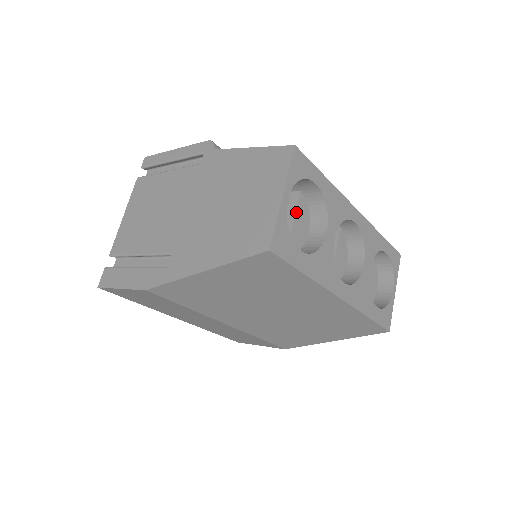
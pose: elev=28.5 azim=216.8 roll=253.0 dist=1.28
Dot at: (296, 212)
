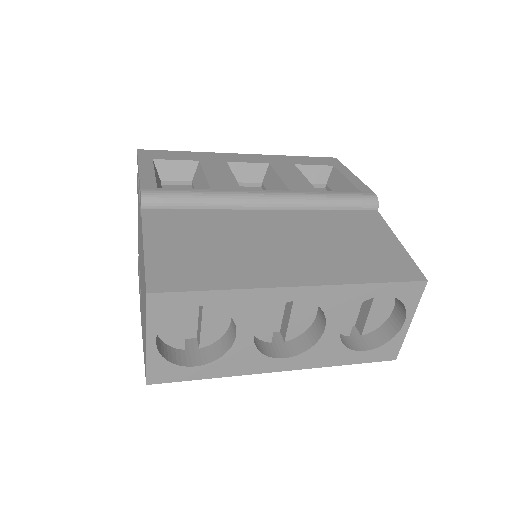
Dot at: (203, 312)
